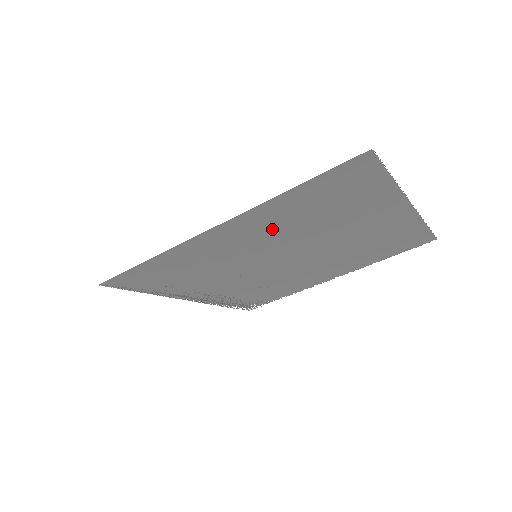
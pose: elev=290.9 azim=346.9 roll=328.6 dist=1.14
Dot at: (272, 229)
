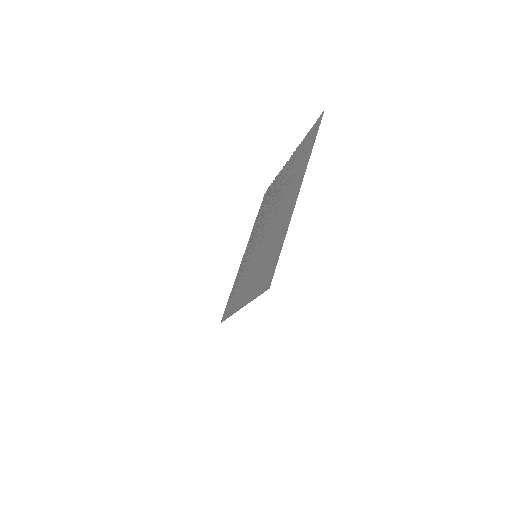
Dot at: (256, 273)
